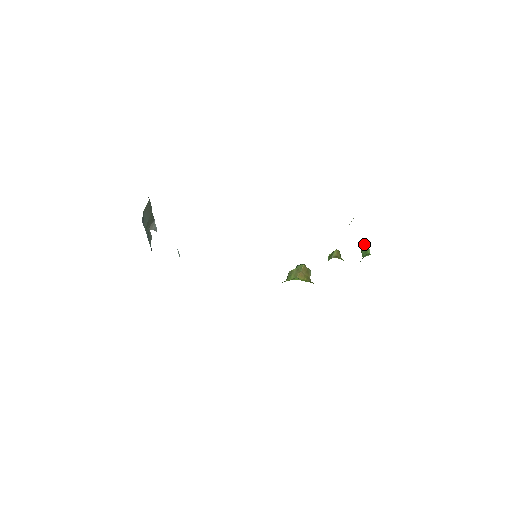
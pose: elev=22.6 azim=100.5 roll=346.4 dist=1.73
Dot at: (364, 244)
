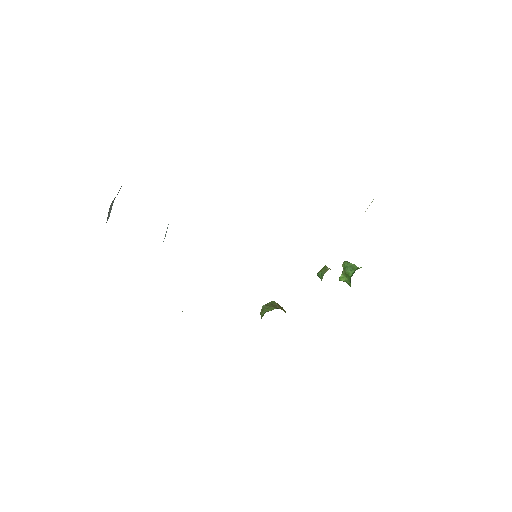
Dot at: (346, 263)
